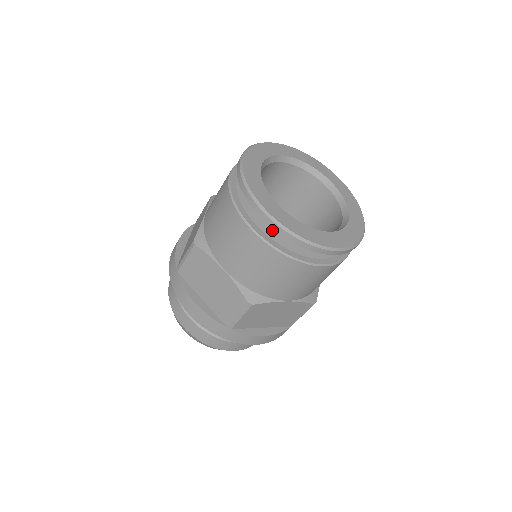
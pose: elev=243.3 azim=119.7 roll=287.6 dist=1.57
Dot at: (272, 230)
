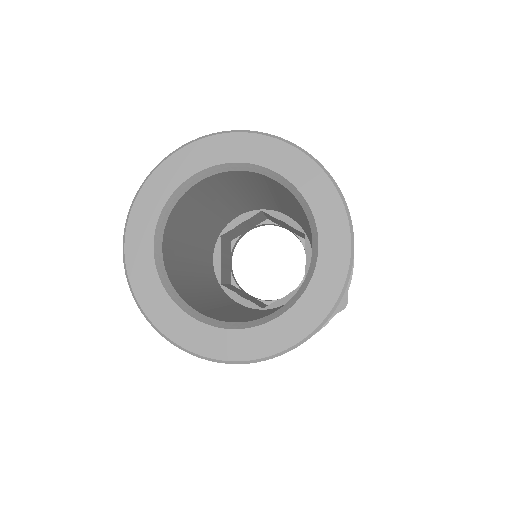
Dot at: occluded
